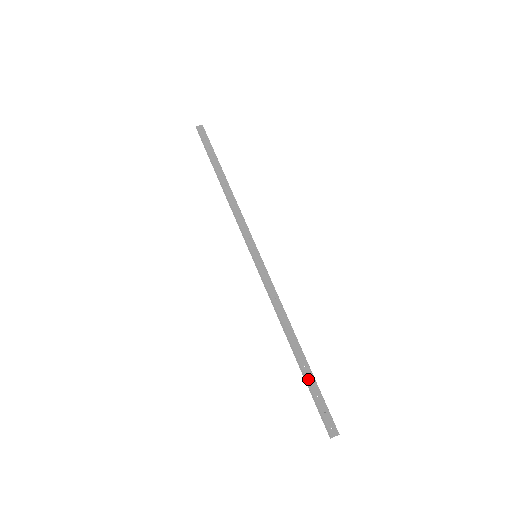
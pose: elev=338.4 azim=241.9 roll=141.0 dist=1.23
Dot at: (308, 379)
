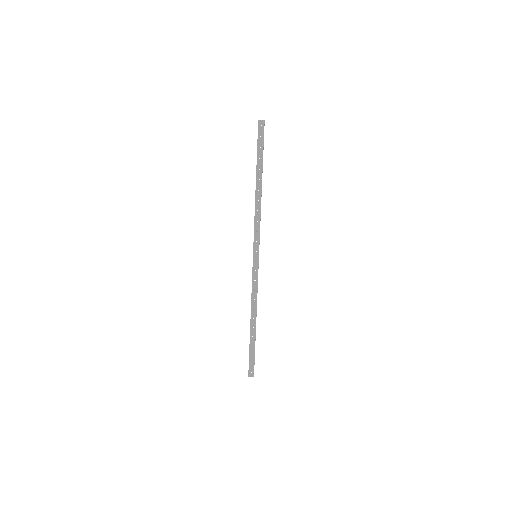
Dot at: (251, 344)
